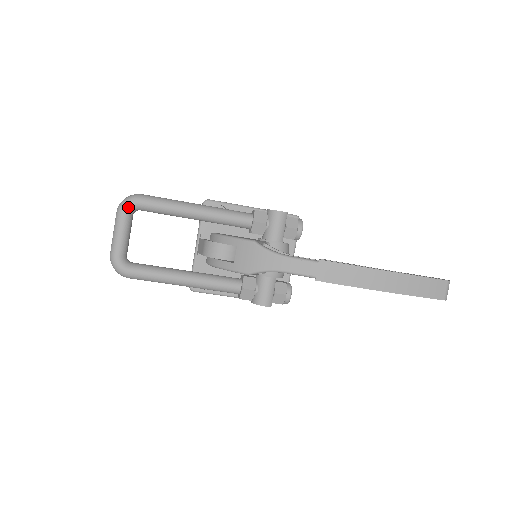
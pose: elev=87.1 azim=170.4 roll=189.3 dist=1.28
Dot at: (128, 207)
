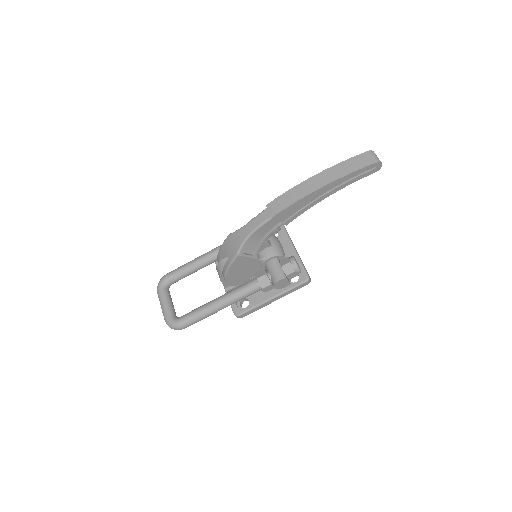
Dot at: (161, 285)
